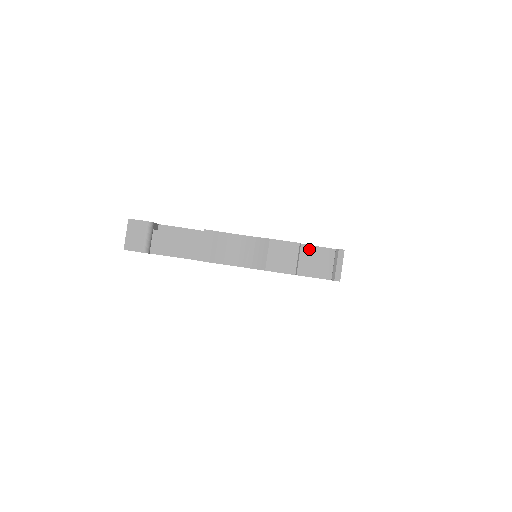
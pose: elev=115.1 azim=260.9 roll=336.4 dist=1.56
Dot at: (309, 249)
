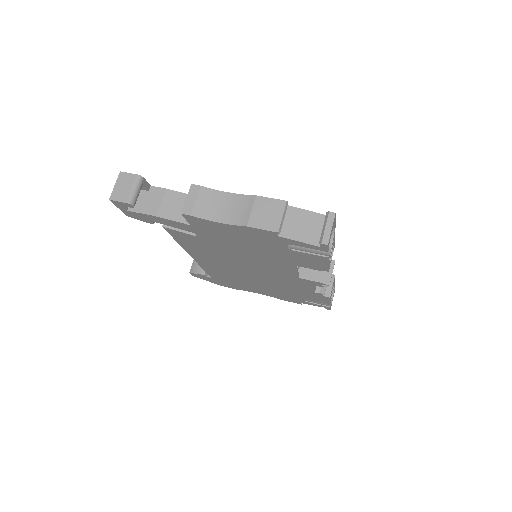
Dot at: (298, 212)
